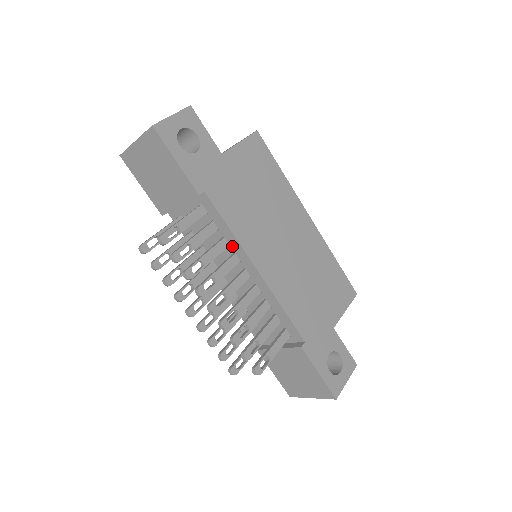
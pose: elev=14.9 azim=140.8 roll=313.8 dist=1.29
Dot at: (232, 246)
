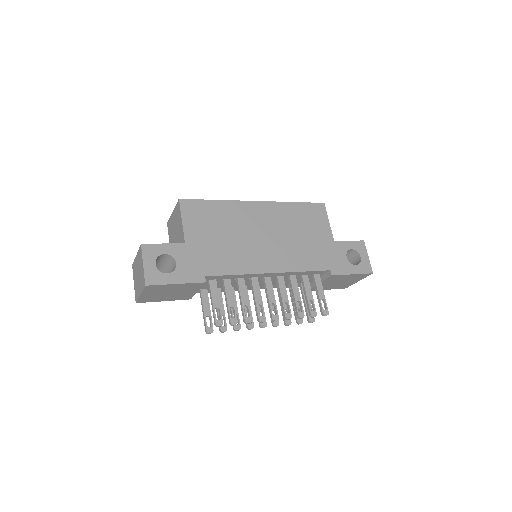
Dot at: (246, 277)
